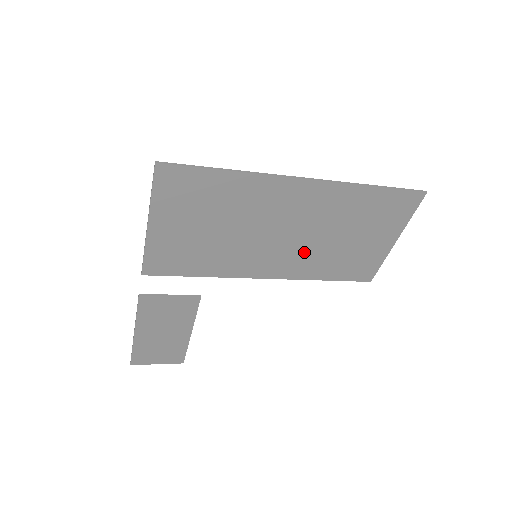
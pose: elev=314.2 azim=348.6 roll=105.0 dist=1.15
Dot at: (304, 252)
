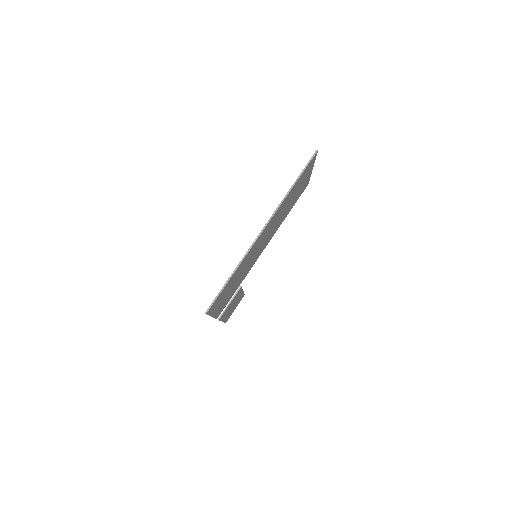
Dot at: occluded
